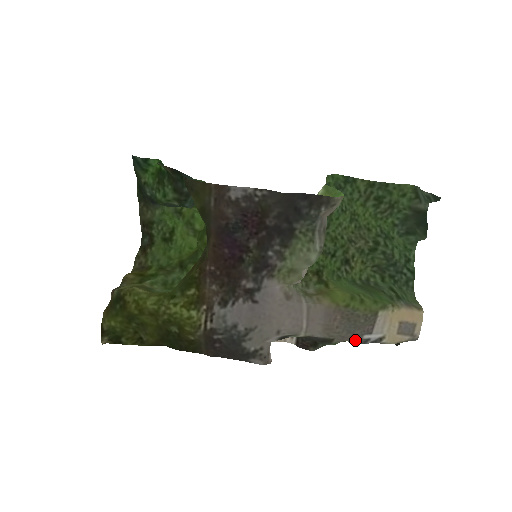
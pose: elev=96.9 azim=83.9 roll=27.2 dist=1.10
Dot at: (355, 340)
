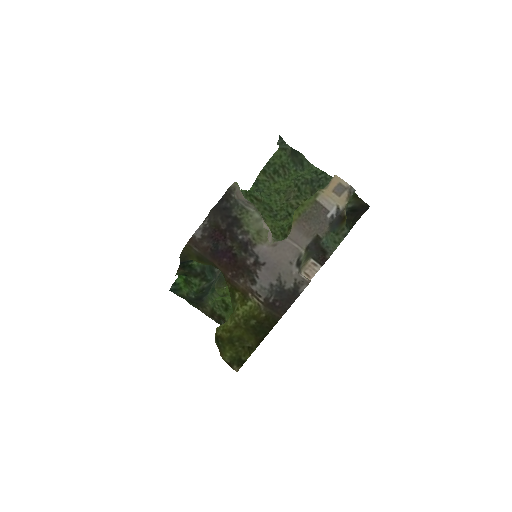
Dot at: (328, 223)
